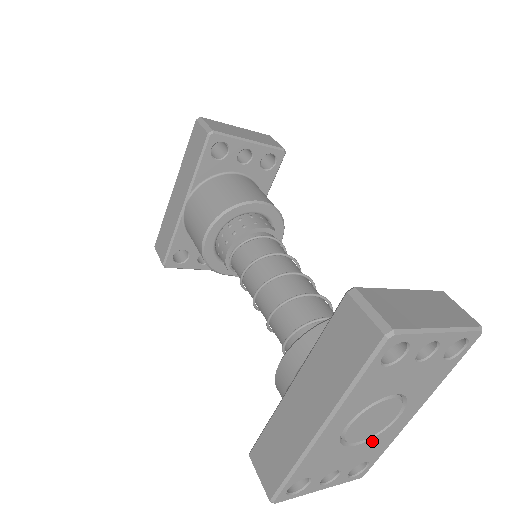
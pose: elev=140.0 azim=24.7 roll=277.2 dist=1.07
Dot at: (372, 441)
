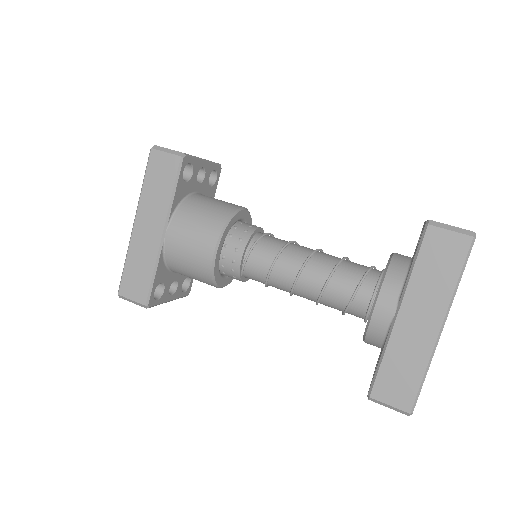
Dot at: occluded
